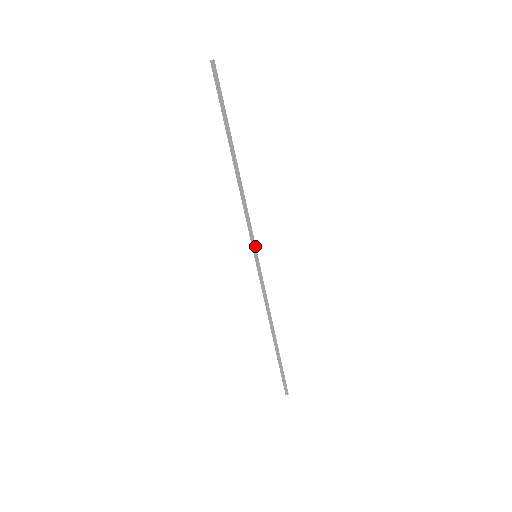
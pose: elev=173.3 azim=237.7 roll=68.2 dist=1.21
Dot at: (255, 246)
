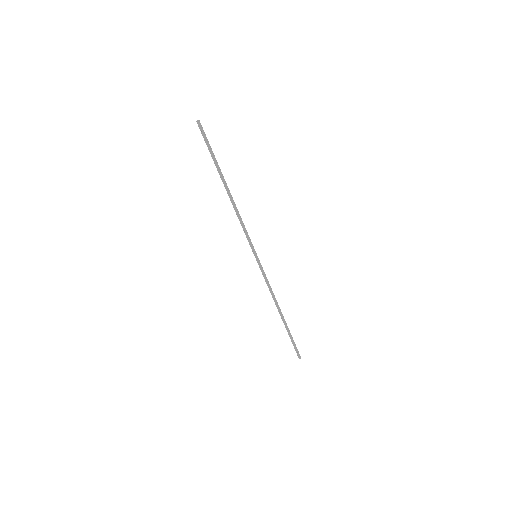
Dot at: (254, 249)
